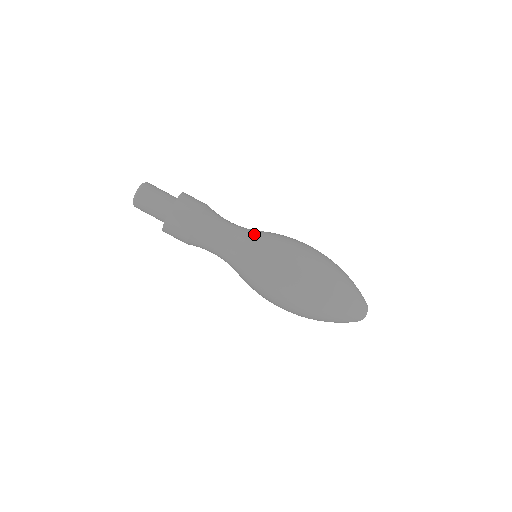
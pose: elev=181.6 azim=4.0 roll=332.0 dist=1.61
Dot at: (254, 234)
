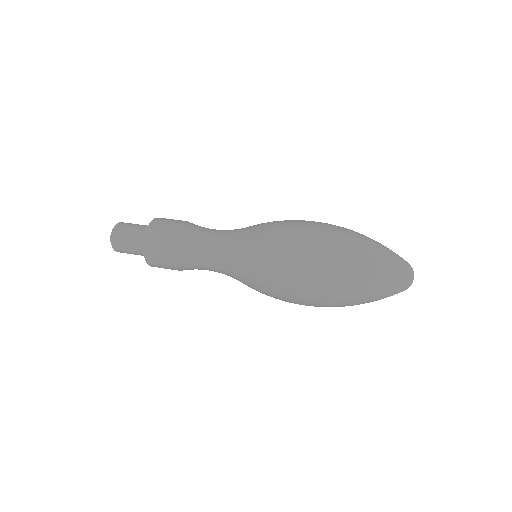
Dot at: occluded
